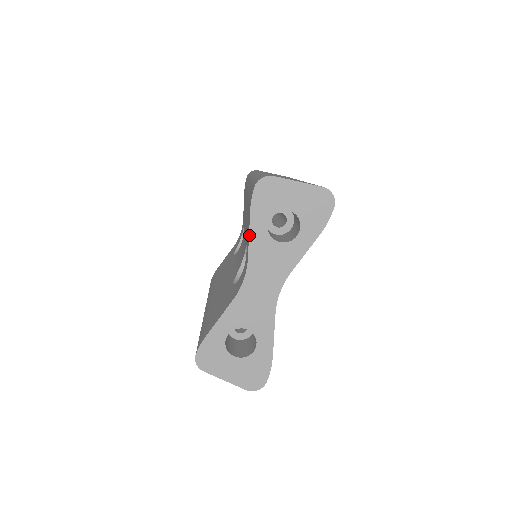
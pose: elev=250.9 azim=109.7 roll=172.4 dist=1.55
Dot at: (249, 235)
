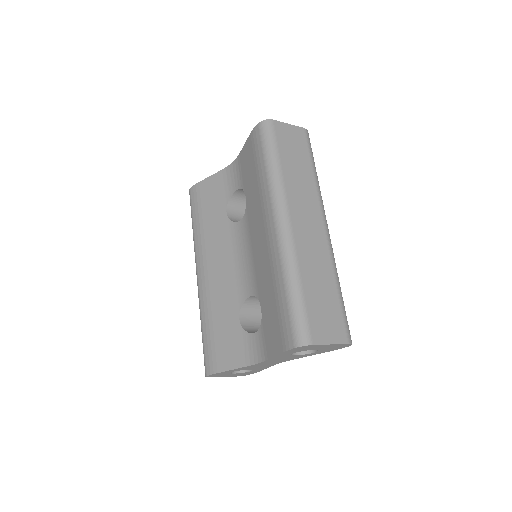
Dot at: (275, 356)
